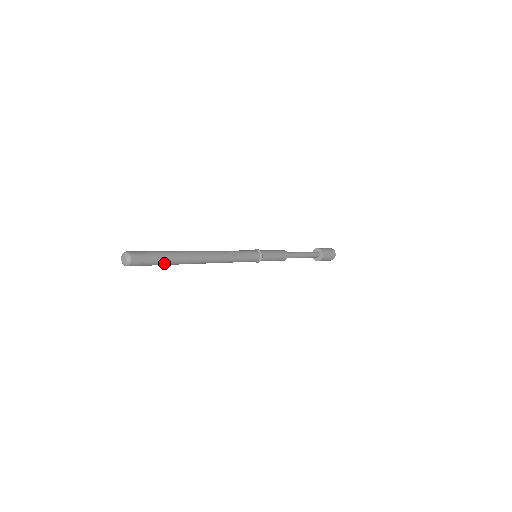
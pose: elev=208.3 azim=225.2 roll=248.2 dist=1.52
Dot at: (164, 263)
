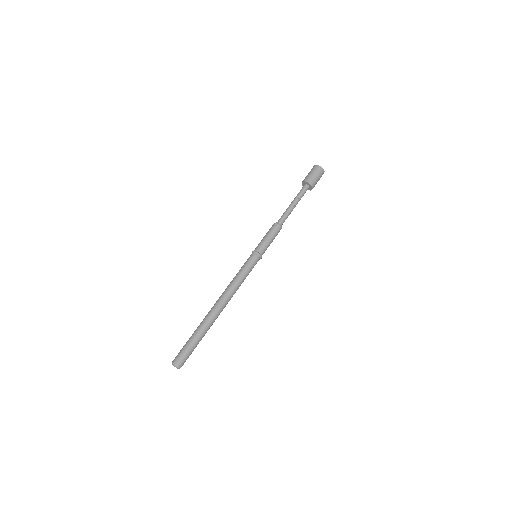
Dot at: occluded
